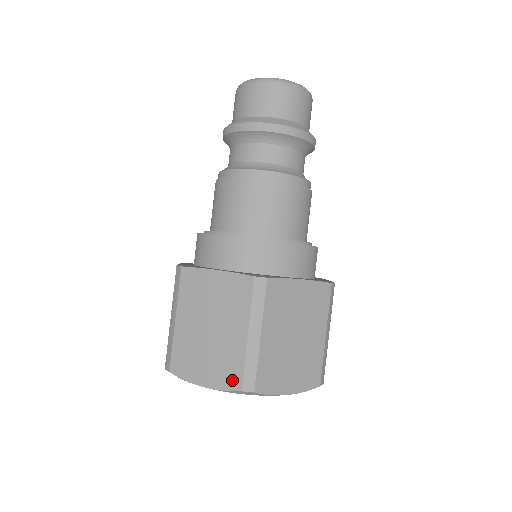
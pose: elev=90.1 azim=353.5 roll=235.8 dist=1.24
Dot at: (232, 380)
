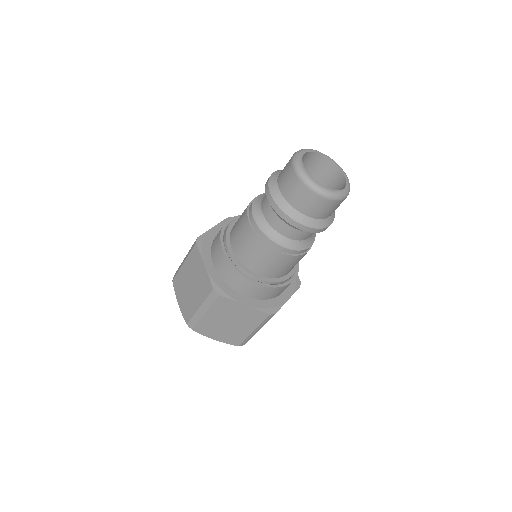
Dot at: (186, 316)
